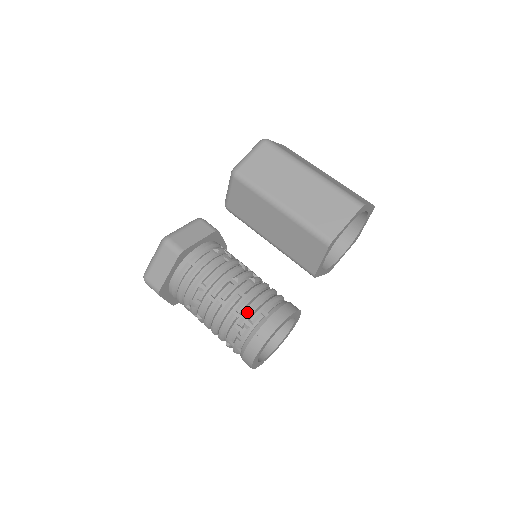
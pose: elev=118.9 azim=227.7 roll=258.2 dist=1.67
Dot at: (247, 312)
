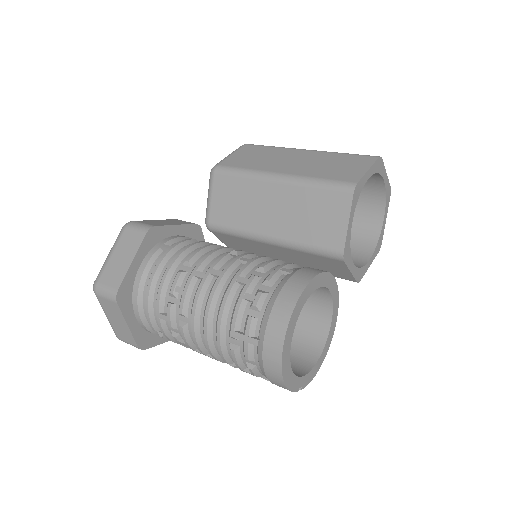
Dot at: (259, 276)
